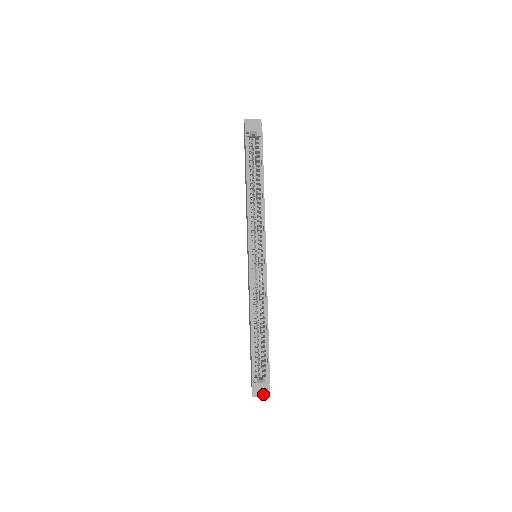
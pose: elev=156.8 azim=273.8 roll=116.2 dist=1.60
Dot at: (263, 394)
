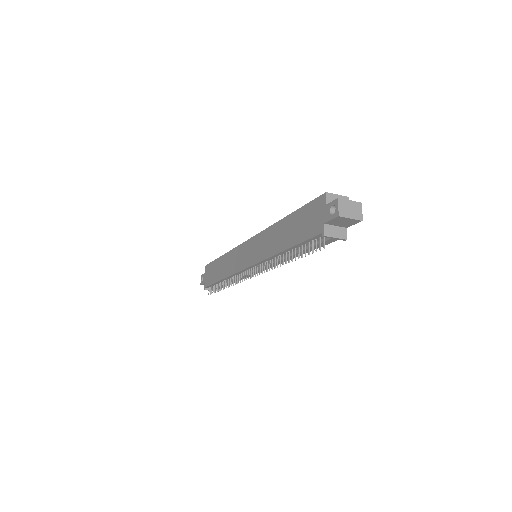
Dot at: (351, 202)
